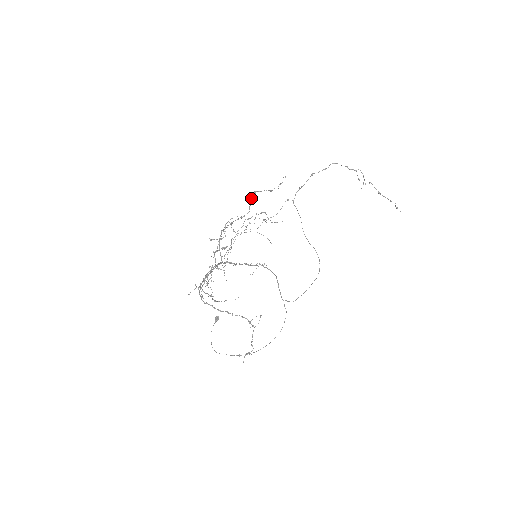
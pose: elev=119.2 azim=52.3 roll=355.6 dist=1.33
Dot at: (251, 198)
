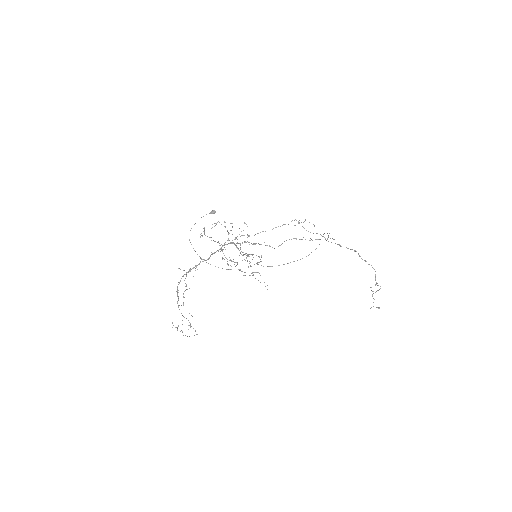
Dot at: occluded
